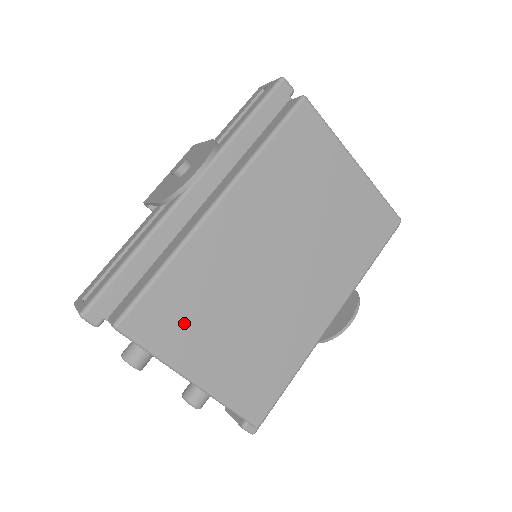
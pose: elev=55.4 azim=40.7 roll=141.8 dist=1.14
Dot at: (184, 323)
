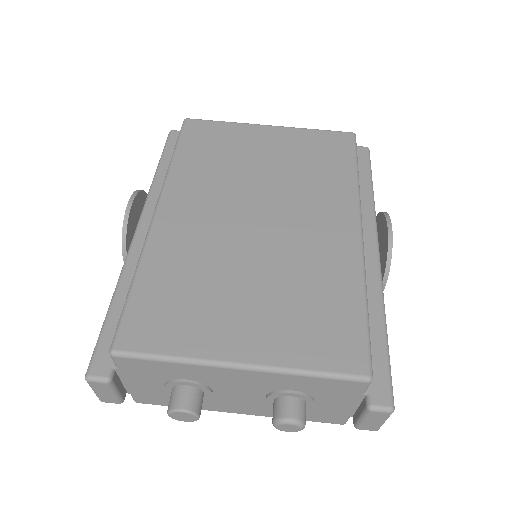
Dot at: (186, 313)
